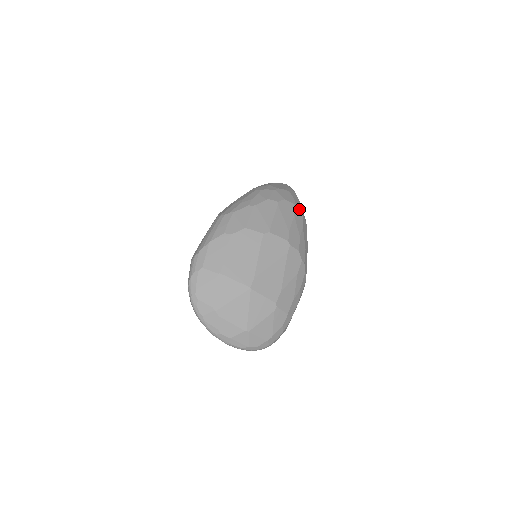
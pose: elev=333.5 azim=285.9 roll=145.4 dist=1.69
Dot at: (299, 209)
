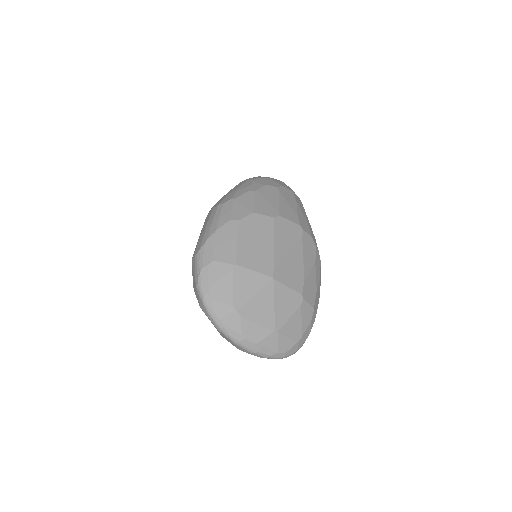
Dot at: (297, 197)
